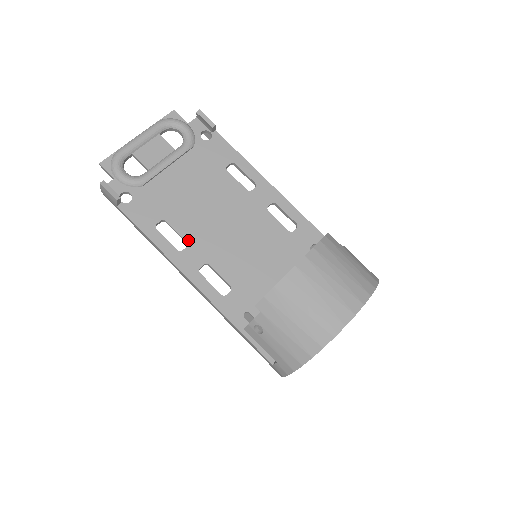
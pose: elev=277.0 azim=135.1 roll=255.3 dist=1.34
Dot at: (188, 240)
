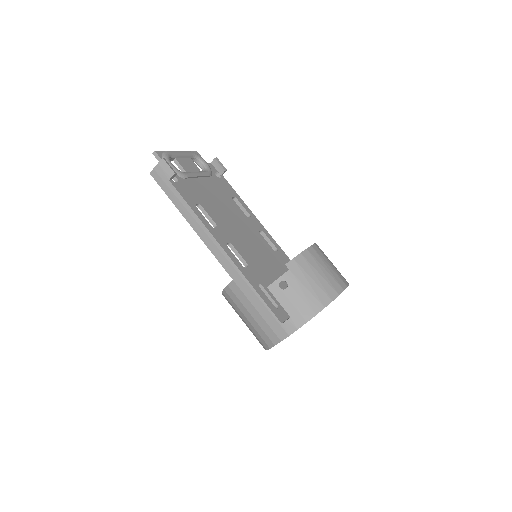
Dot at: (217, 224)
